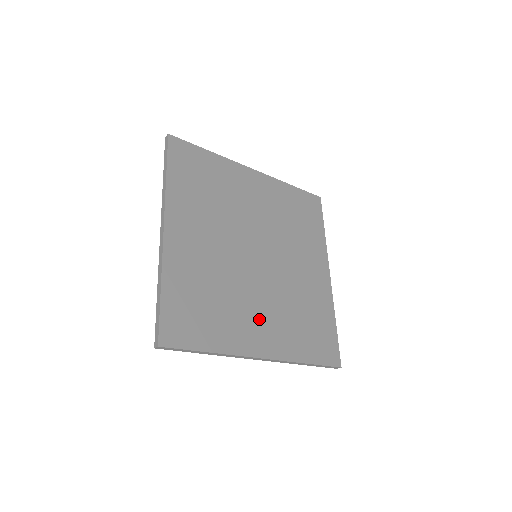
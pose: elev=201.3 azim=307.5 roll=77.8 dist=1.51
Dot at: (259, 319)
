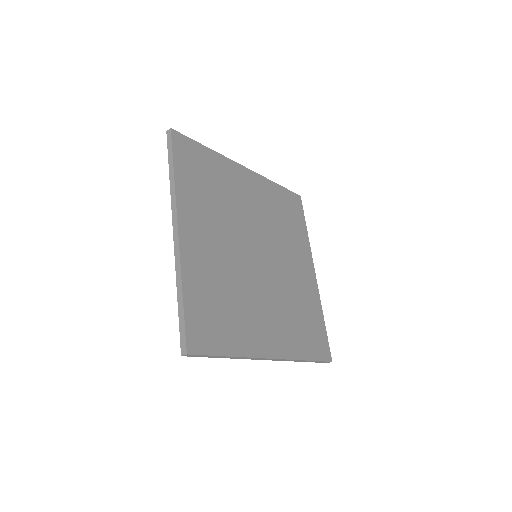
Dot at: (266, 320)
